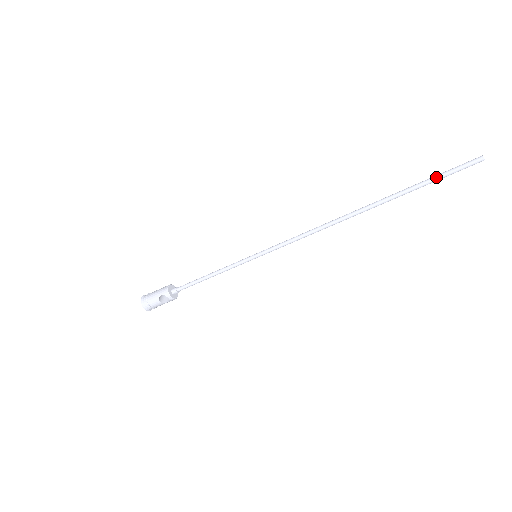
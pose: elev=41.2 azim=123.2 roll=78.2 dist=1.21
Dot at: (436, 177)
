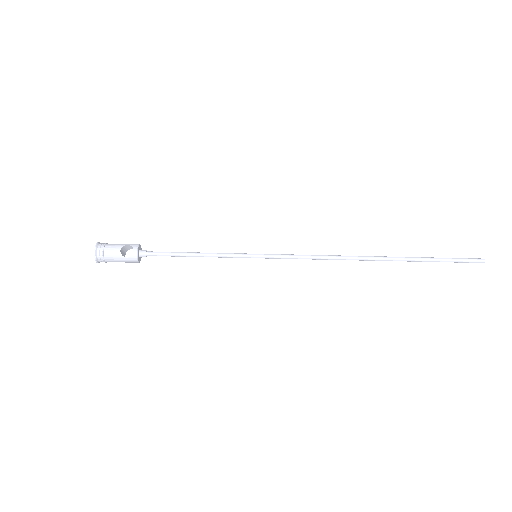
Dot at: (446, 258)
